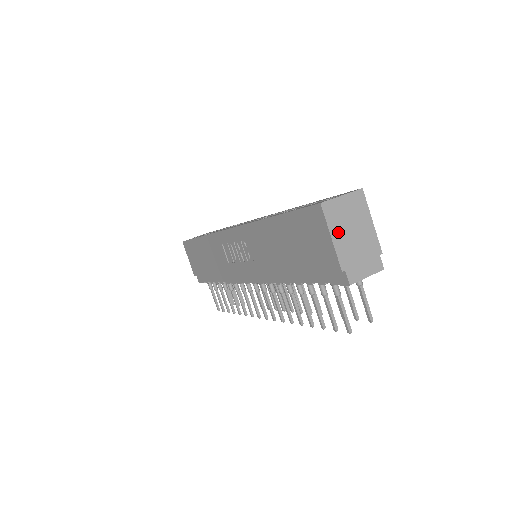
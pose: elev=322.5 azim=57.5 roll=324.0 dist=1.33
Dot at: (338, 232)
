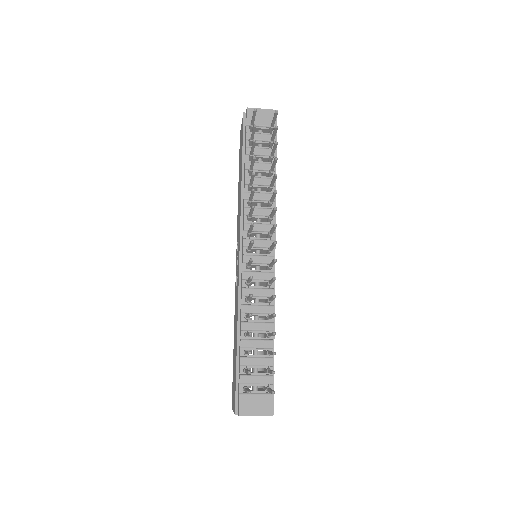
Dot at: occluded
